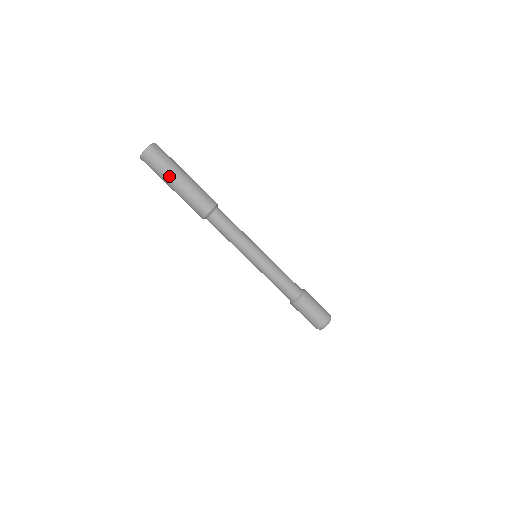
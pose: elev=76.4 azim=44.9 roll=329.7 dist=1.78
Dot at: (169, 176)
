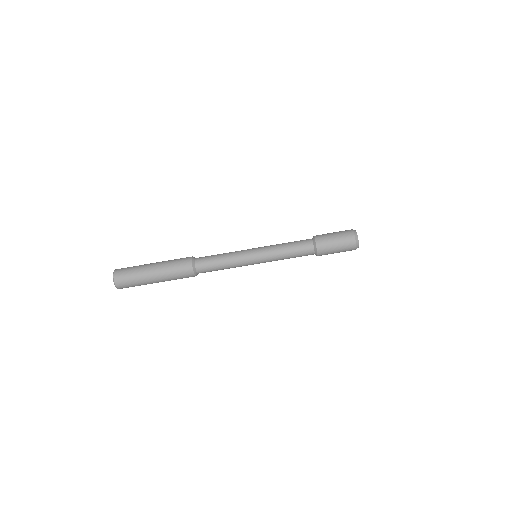
Dot at: (147, 283)
